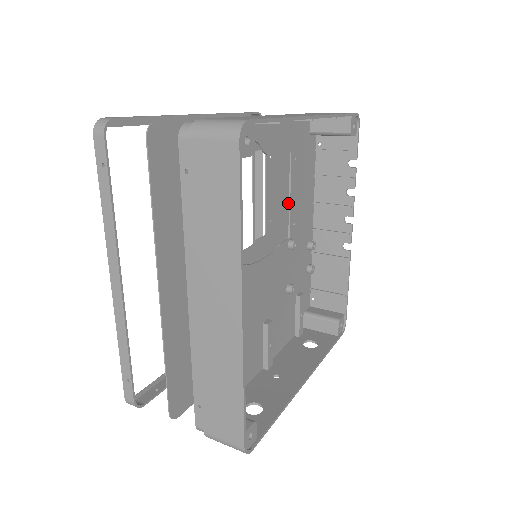
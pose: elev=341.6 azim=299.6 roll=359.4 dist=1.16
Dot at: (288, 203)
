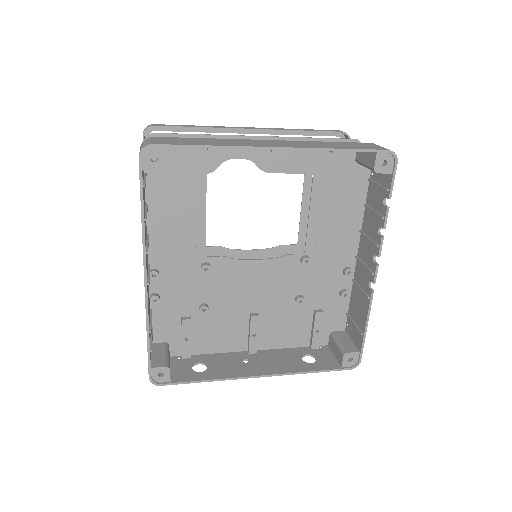
Dot at: occluded
